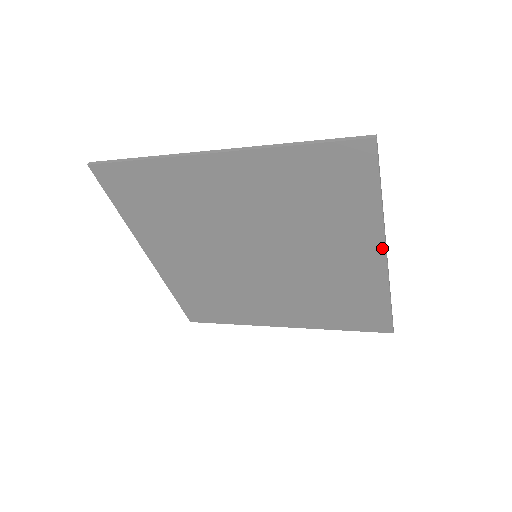
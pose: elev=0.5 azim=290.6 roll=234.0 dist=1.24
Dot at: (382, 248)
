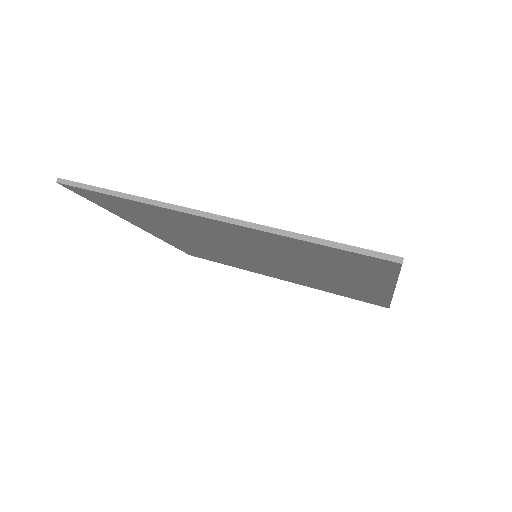
Dot at: (390, 290)
